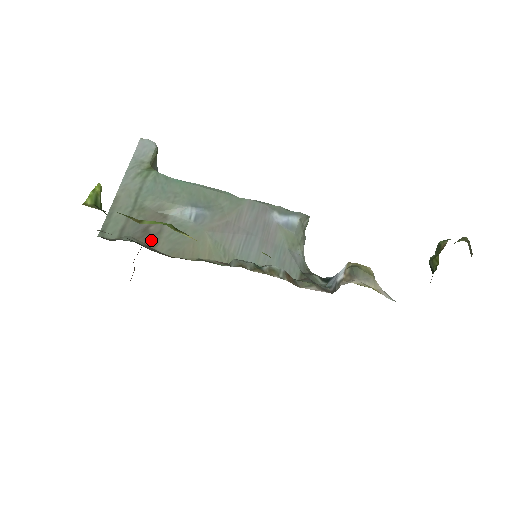
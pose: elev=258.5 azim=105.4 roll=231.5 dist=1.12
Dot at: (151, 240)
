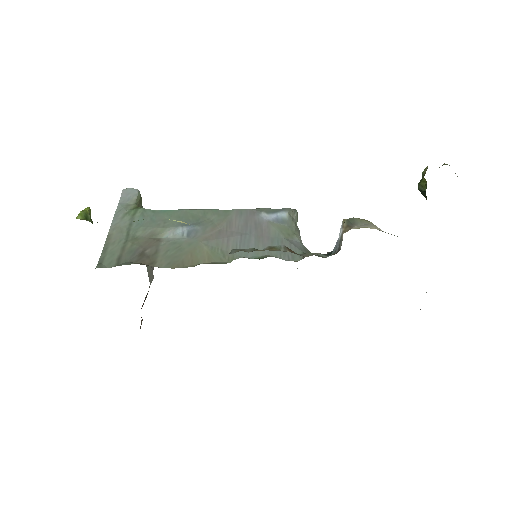
Dot at: (149, 260)
